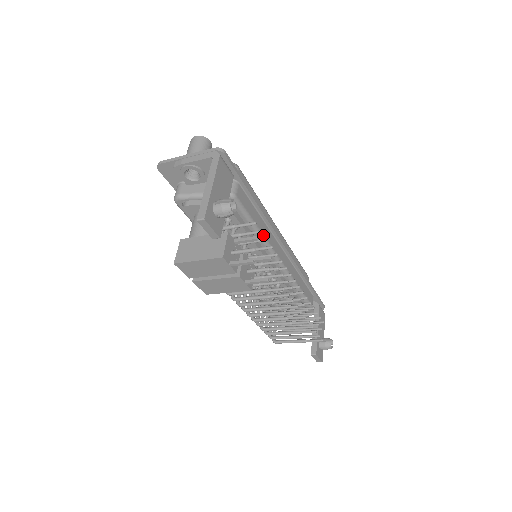
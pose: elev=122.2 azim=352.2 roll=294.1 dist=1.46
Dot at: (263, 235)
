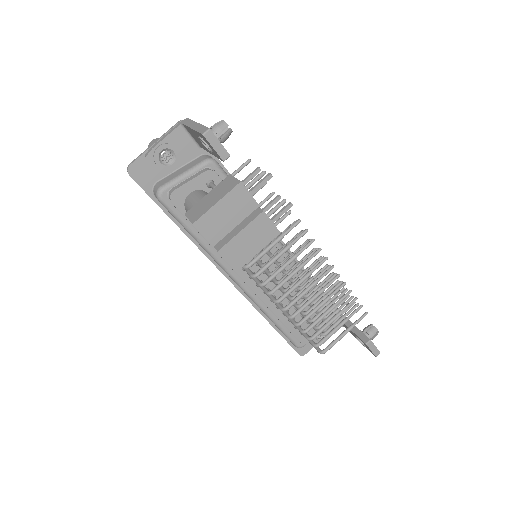
Dot at: occluded
